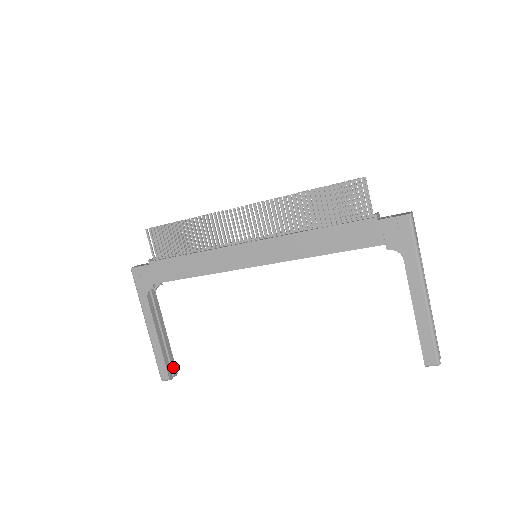
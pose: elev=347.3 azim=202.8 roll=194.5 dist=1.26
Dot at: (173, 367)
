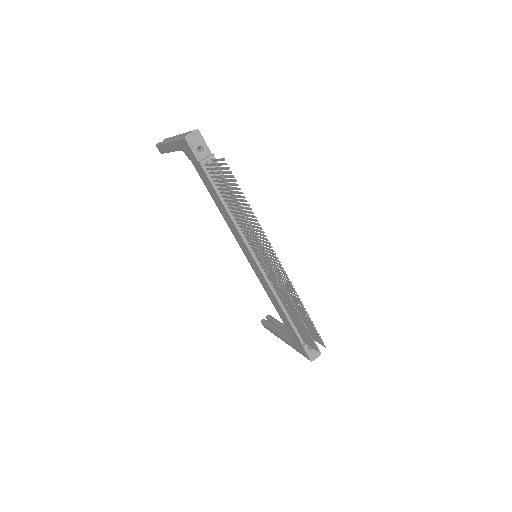
Dot at: occluded
